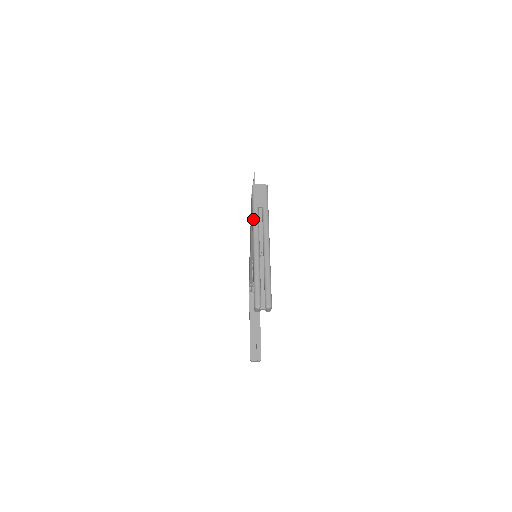
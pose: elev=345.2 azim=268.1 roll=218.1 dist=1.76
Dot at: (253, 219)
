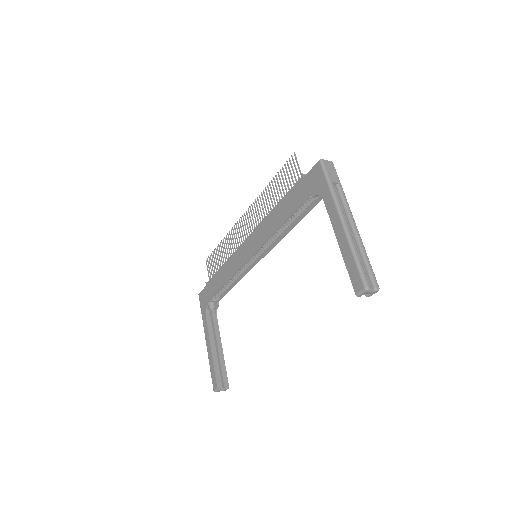
Dot at: (333, 194)
